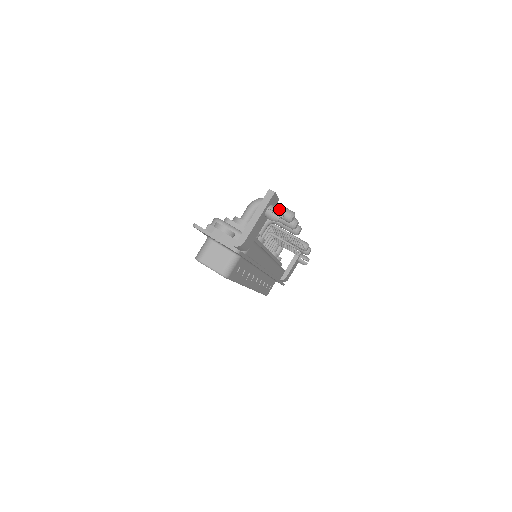
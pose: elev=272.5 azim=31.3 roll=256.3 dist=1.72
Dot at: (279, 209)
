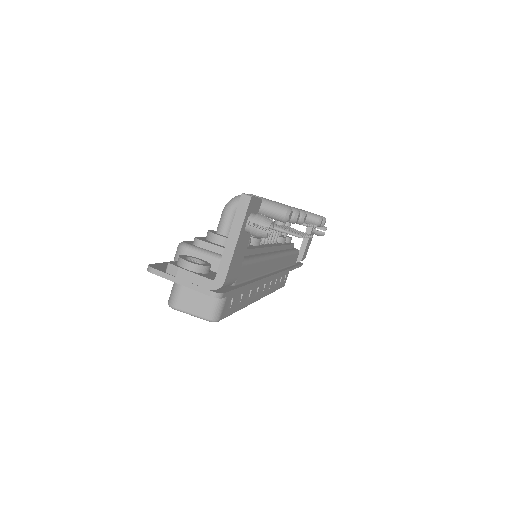
Dot at: (264, 219)
